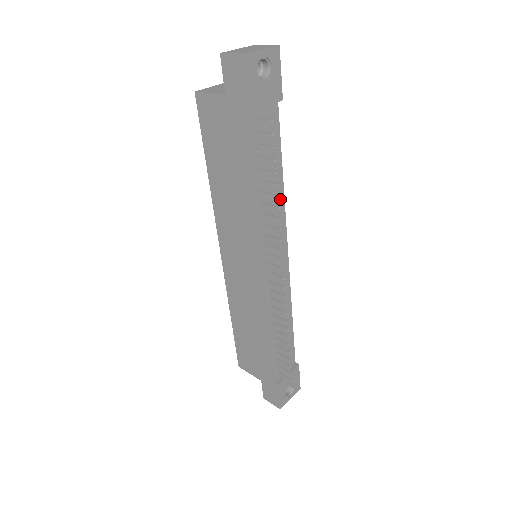
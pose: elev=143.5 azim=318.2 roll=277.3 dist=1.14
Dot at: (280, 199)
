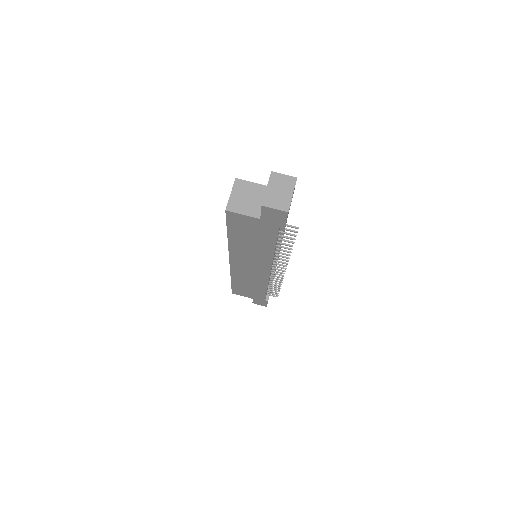
Dot at: occluded
